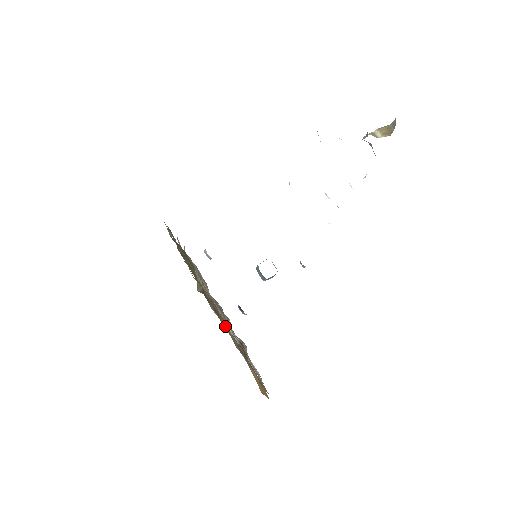
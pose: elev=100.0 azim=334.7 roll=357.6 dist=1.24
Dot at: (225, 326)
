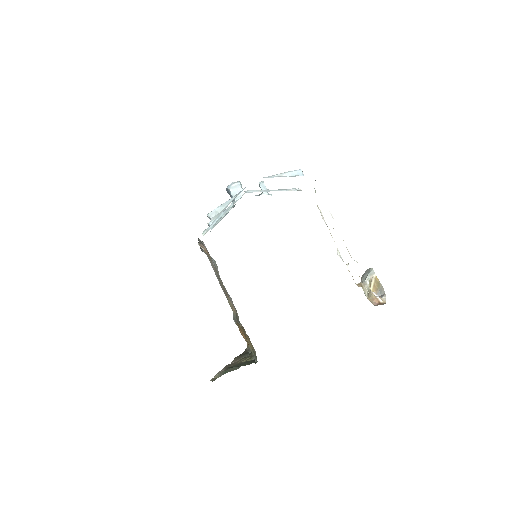
Dot at: occluded
